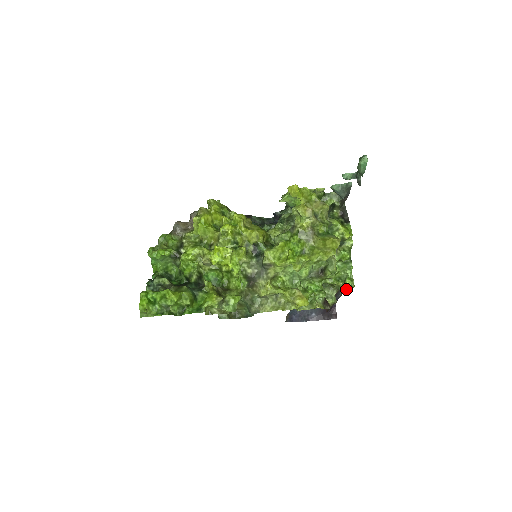
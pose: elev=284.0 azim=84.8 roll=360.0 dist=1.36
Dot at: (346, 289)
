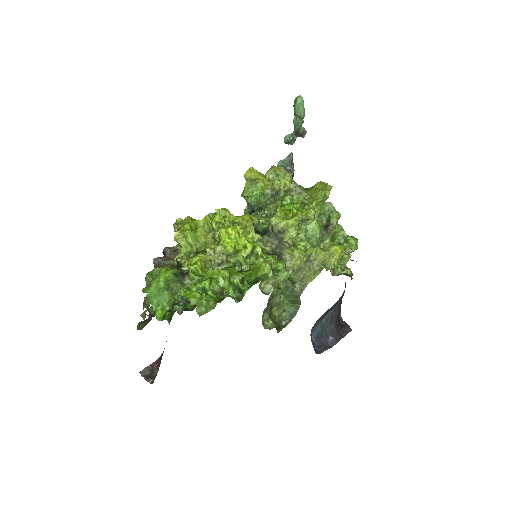
Dot at: (354, 245)
